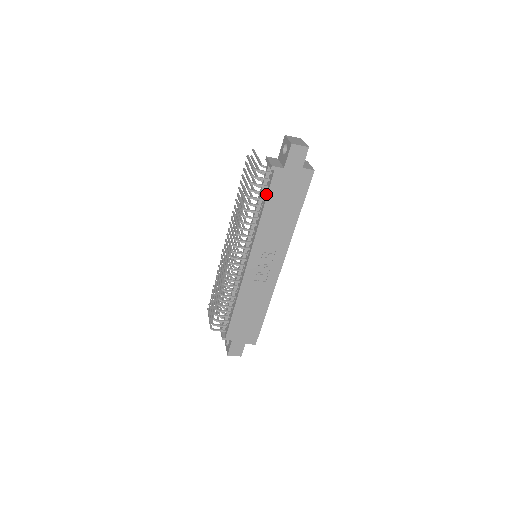
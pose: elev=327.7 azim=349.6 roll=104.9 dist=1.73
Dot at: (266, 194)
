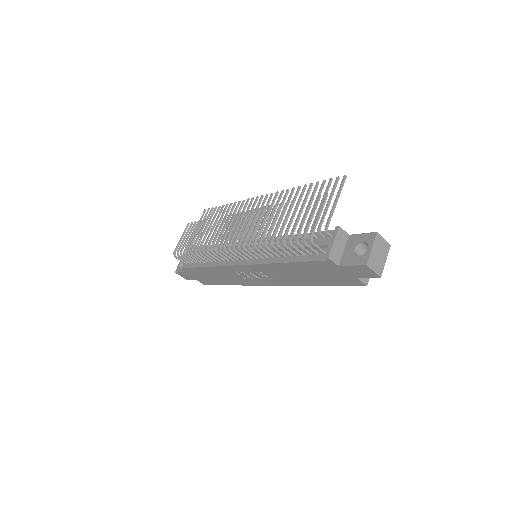
Dot at: (302, 258)
